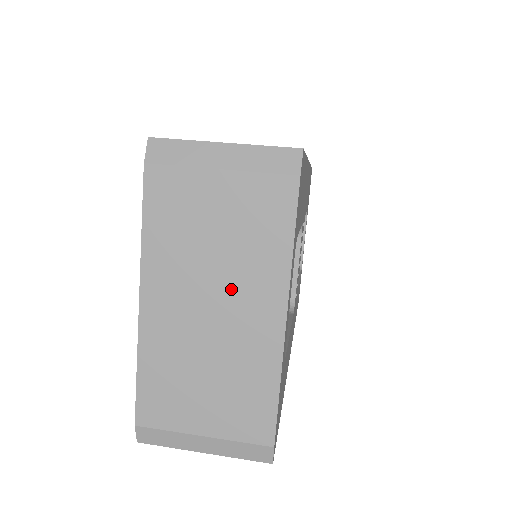
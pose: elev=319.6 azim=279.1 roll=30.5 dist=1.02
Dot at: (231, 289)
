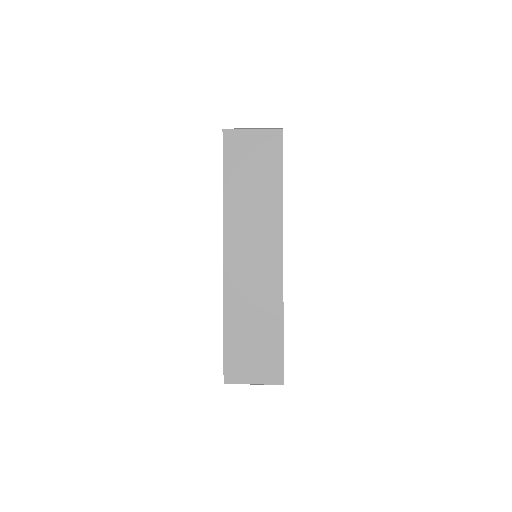
Dot at: occluded
